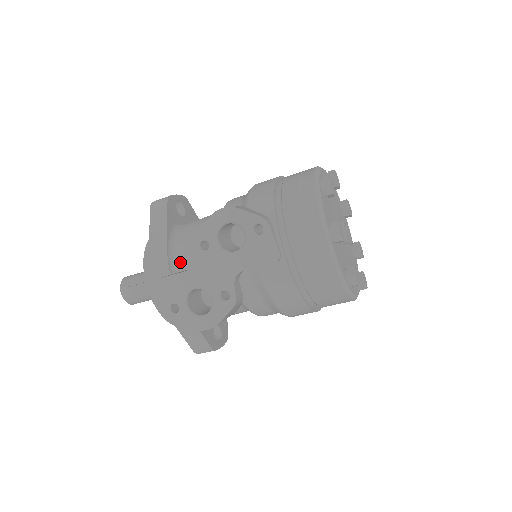
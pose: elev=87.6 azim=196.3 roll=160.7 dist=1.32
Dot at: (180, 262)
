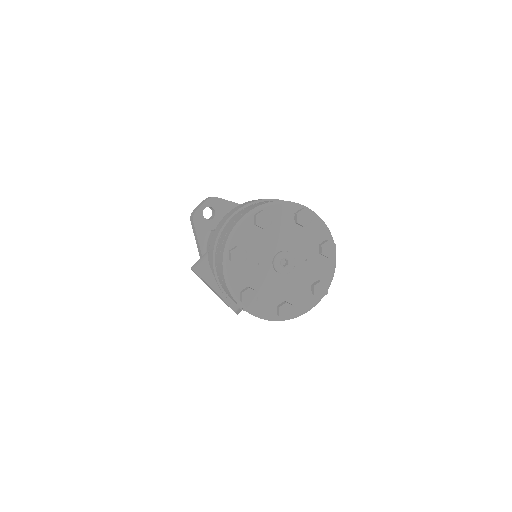
Dot at: occluded
